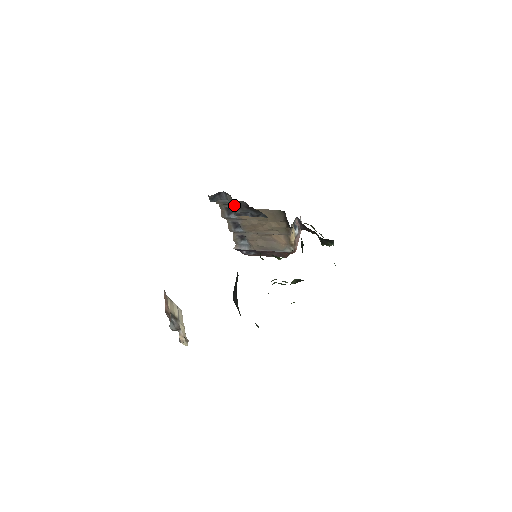
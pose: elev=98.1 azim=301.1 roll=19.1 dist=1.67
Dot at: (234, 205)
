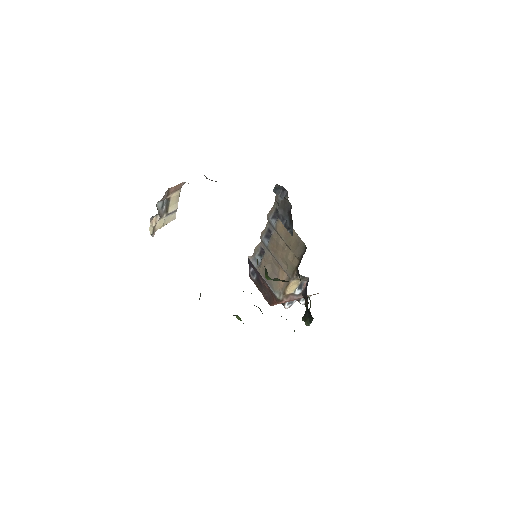
Dot at: (283, 203)
